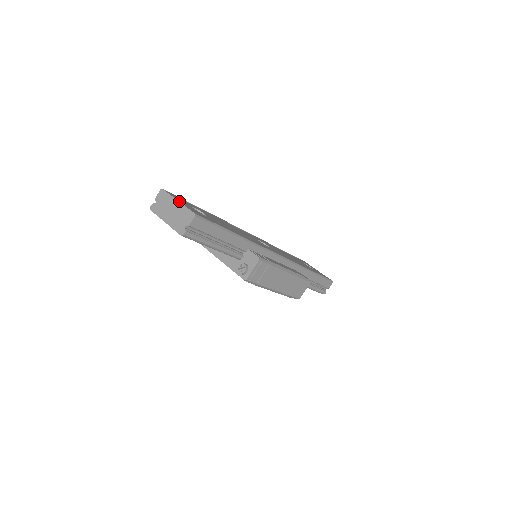
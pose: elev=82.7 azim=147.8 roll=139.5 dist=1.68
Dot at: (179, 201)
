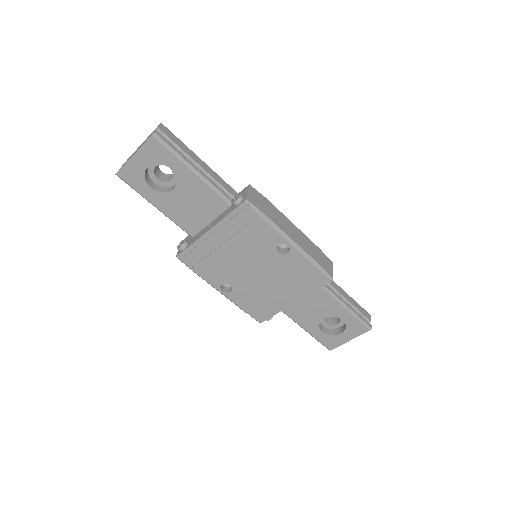
Dot at: occluded
